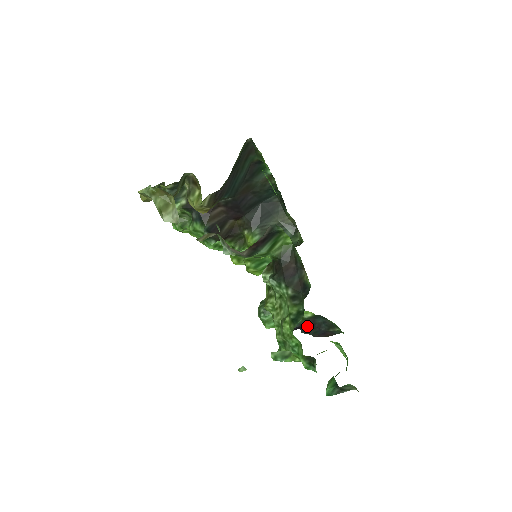
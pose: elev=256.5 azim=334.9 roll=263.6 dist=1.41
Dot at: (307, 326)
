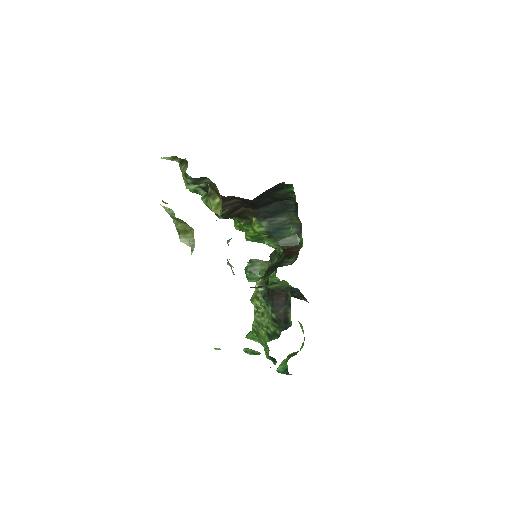
Dot at: occluded
